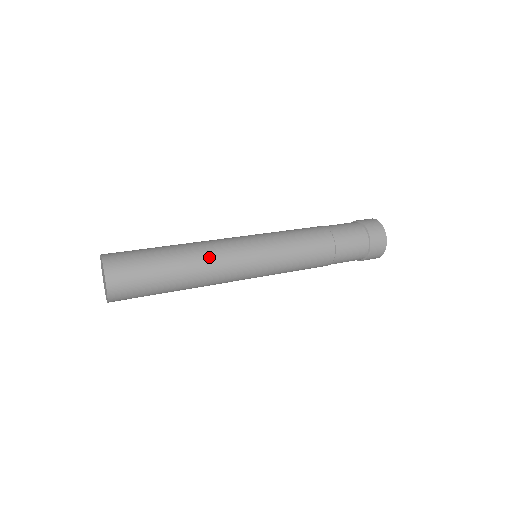
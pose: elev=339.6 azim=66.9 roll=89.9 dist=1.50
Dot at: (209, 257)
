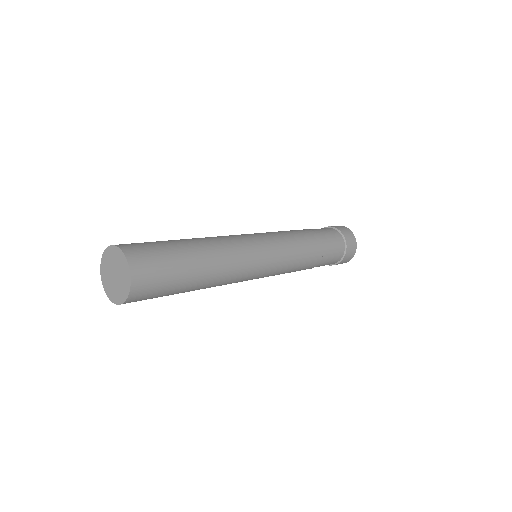
Dot at: (228, 252)
